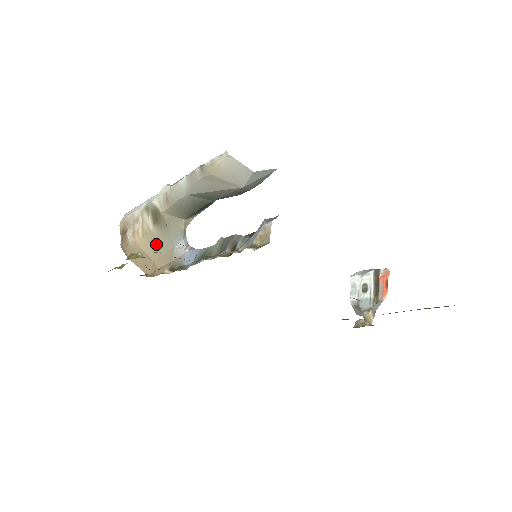
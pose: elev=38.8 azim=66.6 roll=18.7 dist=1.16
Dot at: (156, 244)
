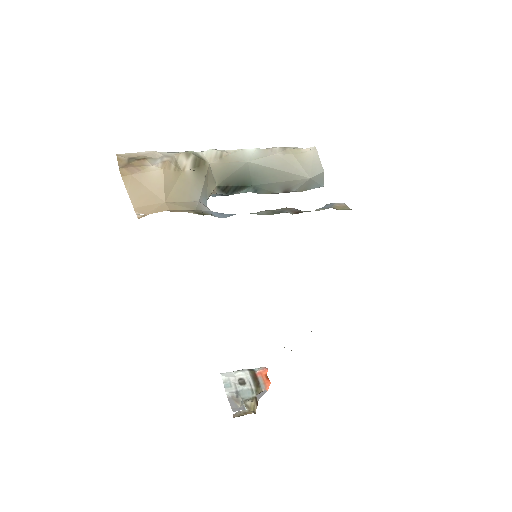
Dot at: (181, 187)
